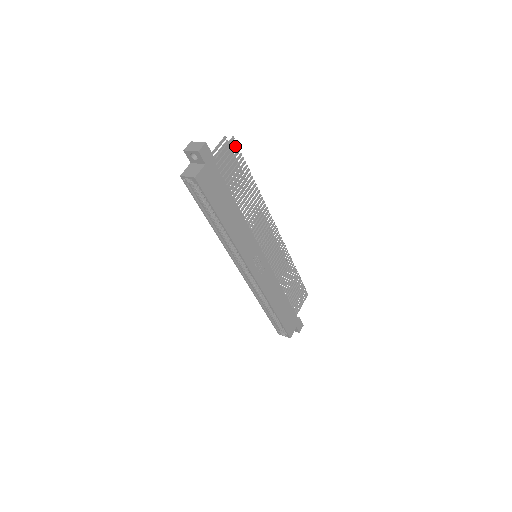
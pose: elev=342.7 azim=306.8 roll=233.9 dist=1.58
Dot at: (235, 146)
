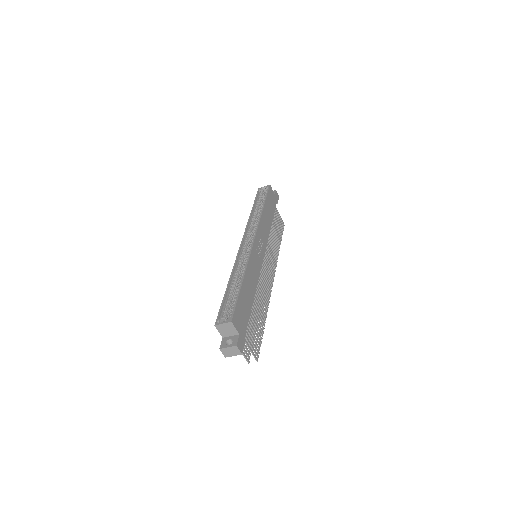
Dot at: (282, 227)
